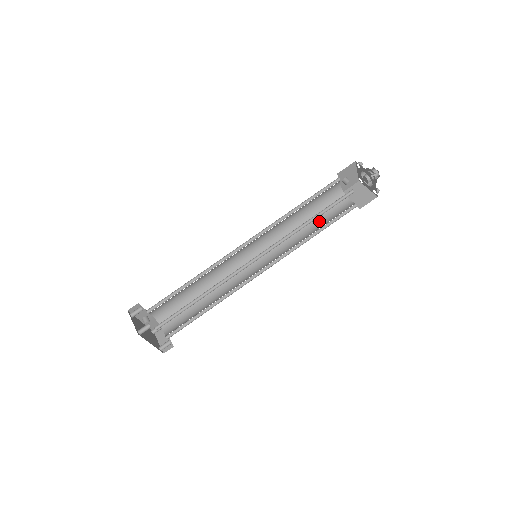
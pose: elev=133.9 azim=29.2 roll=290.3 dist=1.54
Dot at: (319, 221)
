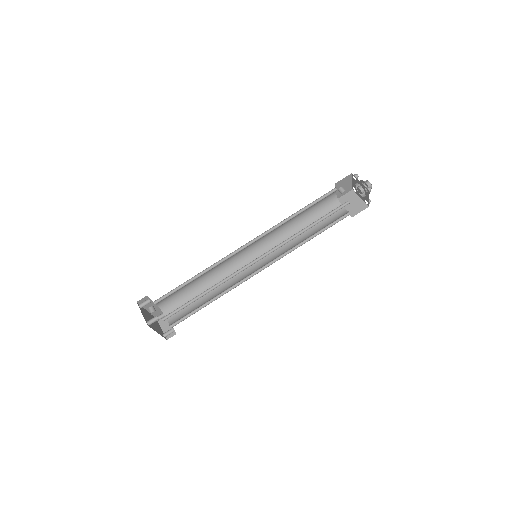
Dot at: (314, 226)
